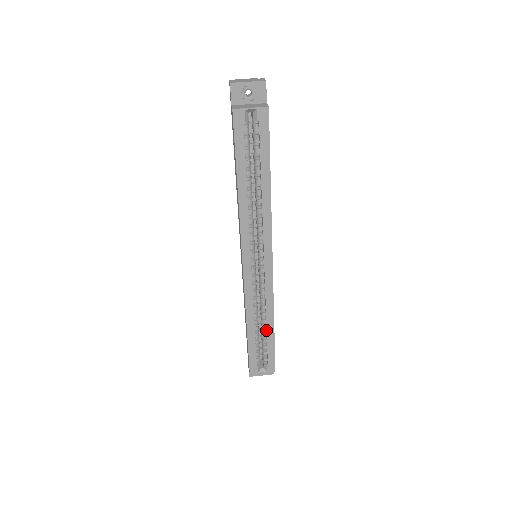
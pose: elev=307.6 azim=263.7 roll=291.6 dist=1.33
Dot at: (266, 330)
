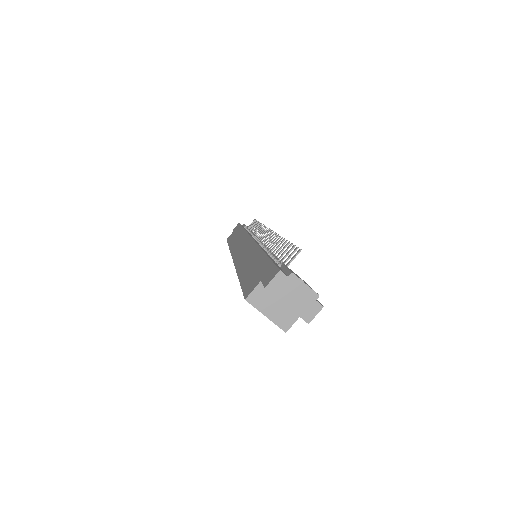
Dot at: occluded
